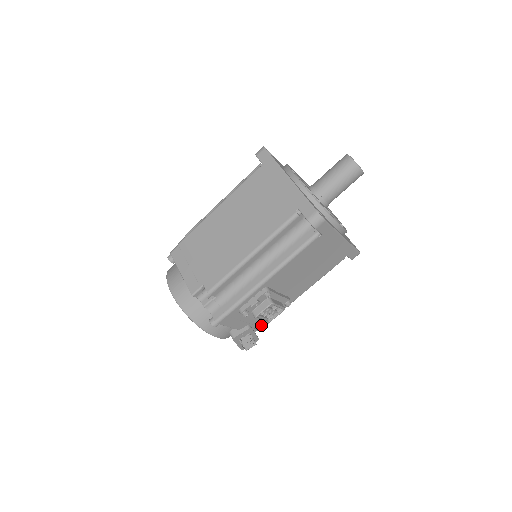
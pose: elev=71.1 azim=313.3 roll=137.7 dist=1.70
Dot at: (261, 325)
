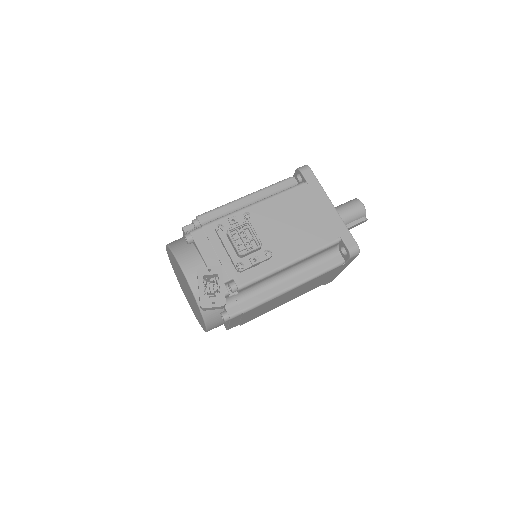
Dot at: (234, 285)
